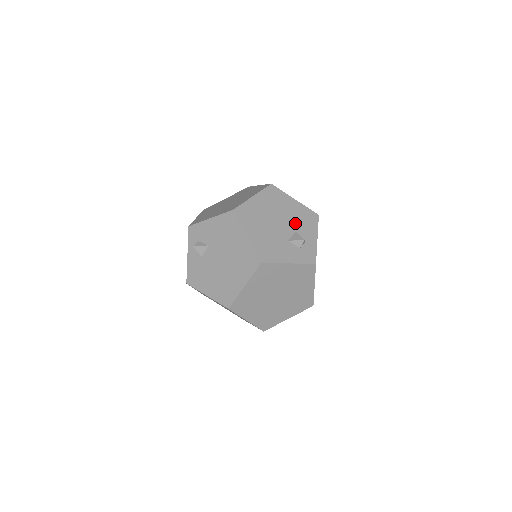
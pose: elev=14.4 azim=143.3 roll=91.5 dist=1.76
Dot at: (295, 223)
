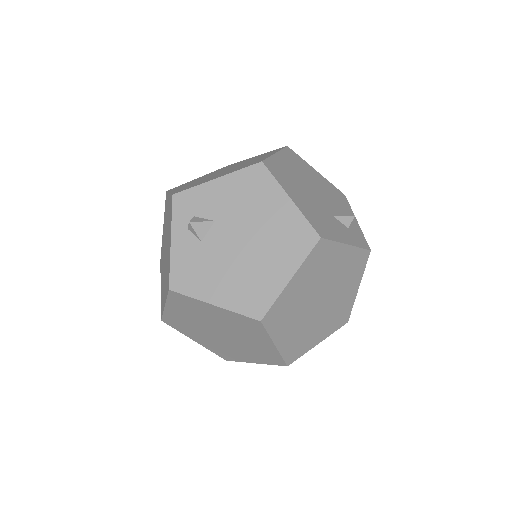
Dot at: (330, 197)
